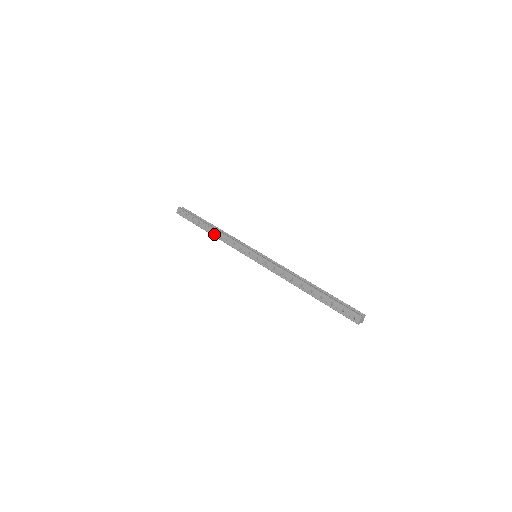
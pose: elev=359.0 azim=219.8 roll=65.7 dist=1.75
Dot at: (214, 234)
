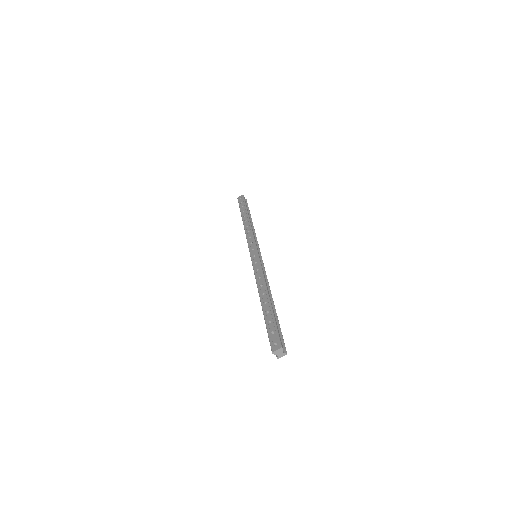
Dot at: (245, 223)
